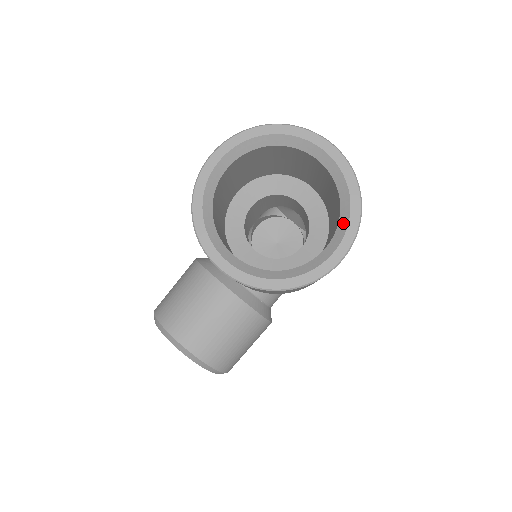
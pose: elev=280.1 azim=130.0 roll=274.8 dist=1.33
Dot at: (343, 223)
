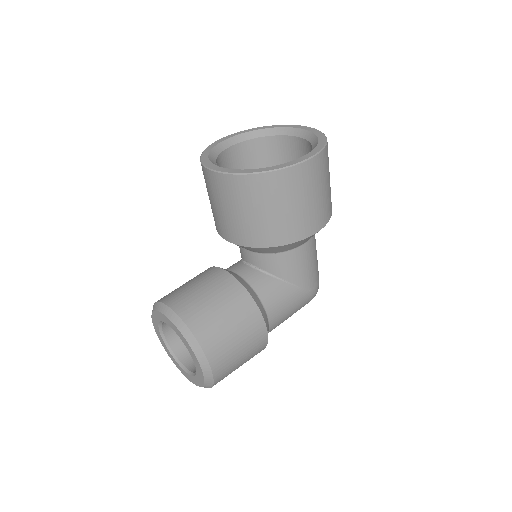
Dot at: occluded
